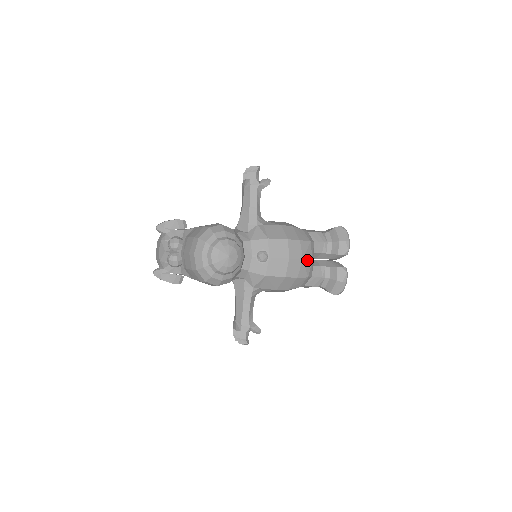
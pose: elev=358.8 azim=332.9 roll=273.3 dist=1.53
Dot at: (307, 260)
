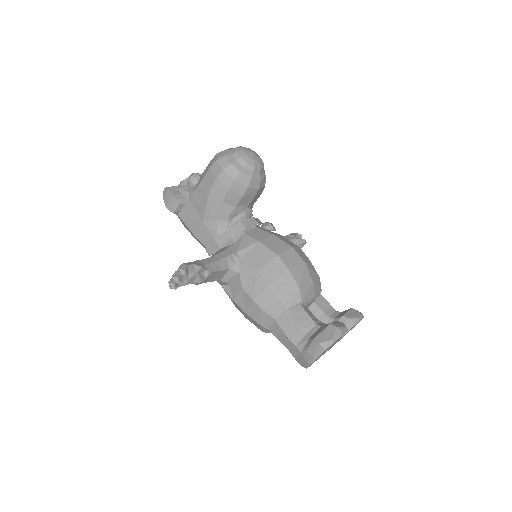
Dot at: (308, 273)
